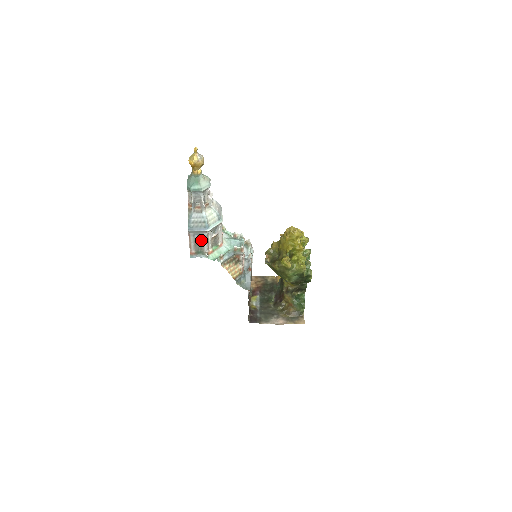
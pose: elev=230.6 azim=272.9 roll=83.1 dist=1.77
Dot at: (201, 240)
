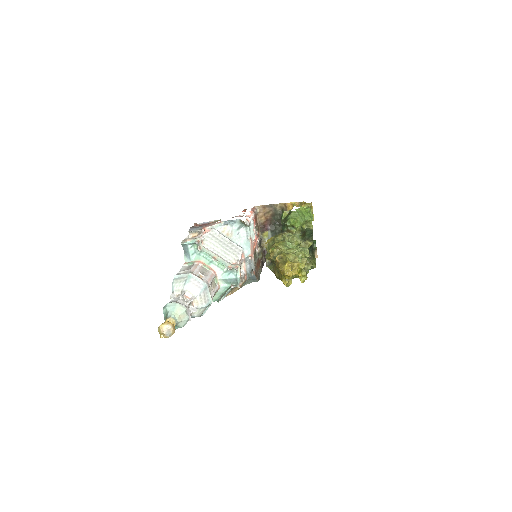
Dot at: occluded
